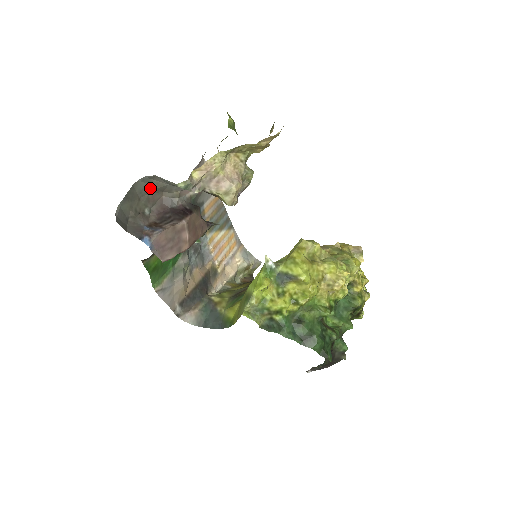
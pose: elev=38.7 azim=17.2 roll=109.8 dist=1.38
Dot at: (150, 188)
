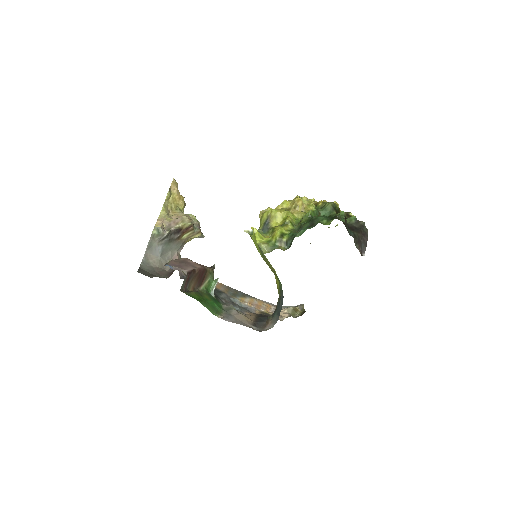
Dot at: (154, 269)
